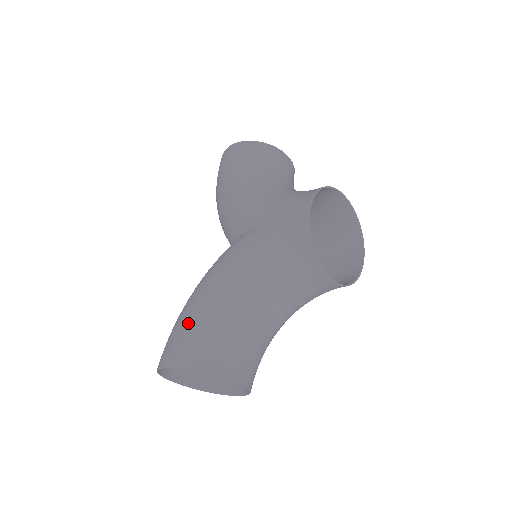
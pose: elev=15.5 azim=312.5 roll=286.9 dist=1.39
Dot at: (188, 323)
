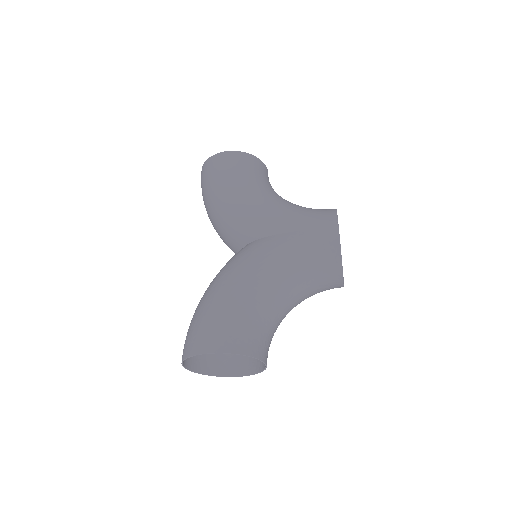
Dot at: (226, 313)
